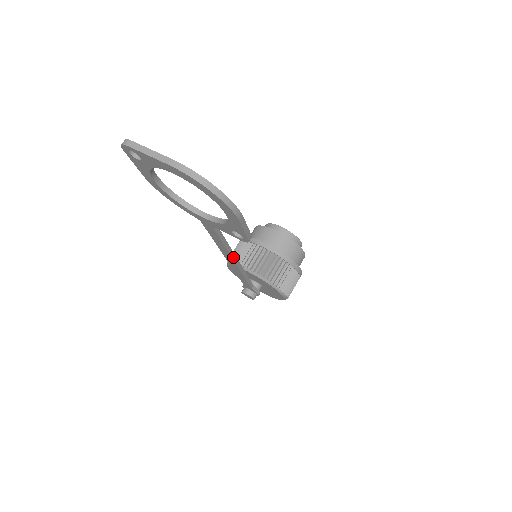
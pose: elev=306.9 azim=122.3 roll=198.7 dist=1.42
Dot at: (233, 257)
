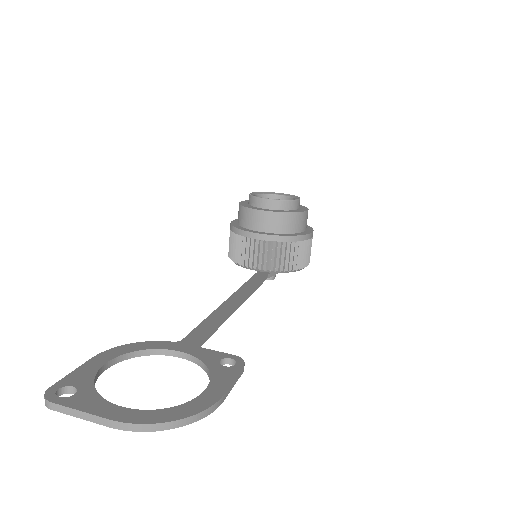
Dot at: (234, 310)
